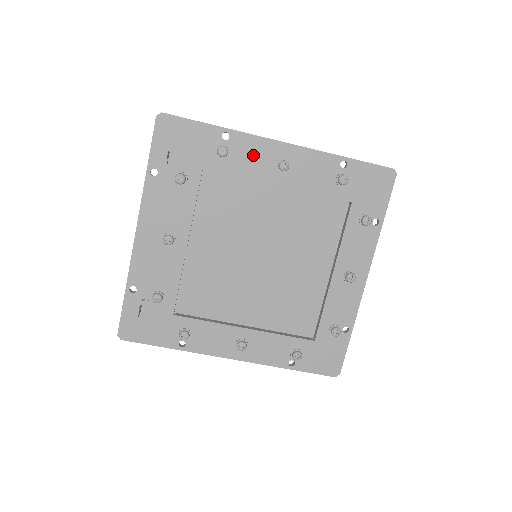
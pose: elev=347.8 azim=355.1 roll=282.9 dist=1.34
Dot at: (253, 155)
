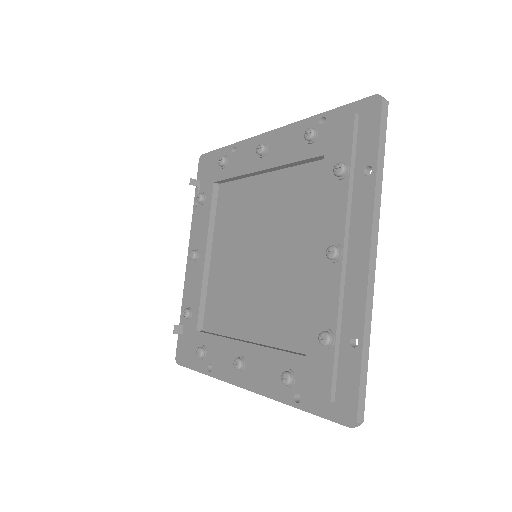
Dot at: (242, 153)
